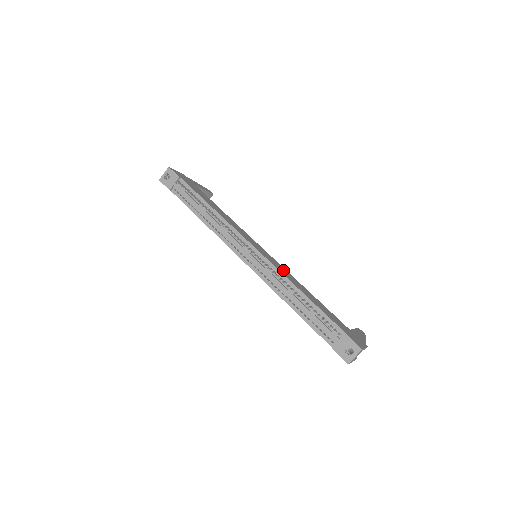
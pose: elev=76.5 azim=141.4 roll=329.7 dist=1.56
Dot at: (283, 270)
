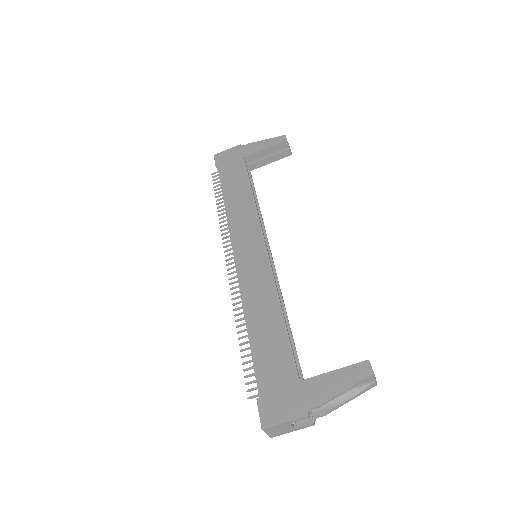
Dot at: (259, 281)
